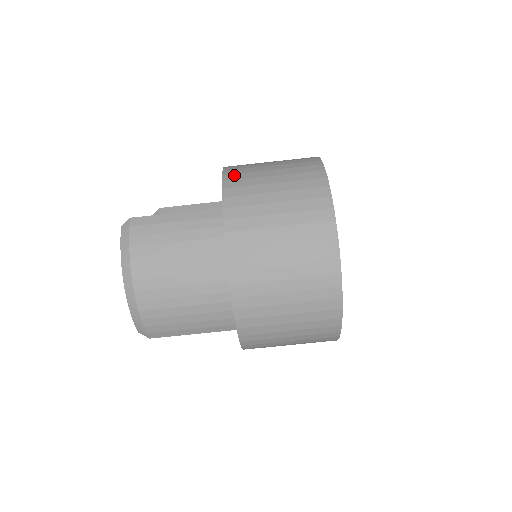
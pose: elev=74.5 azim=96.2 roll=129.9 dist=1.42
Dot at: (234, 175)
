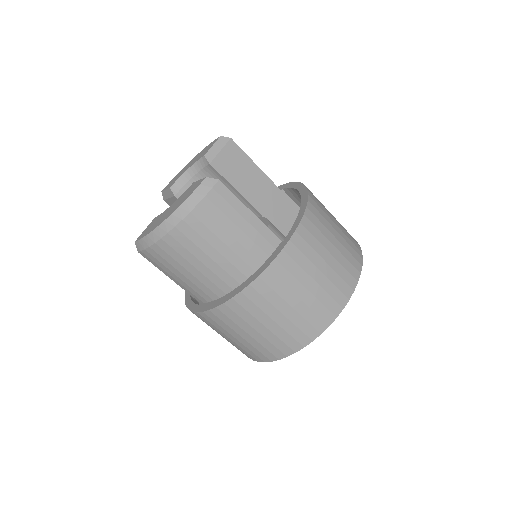
Dot at: (311, 223)
